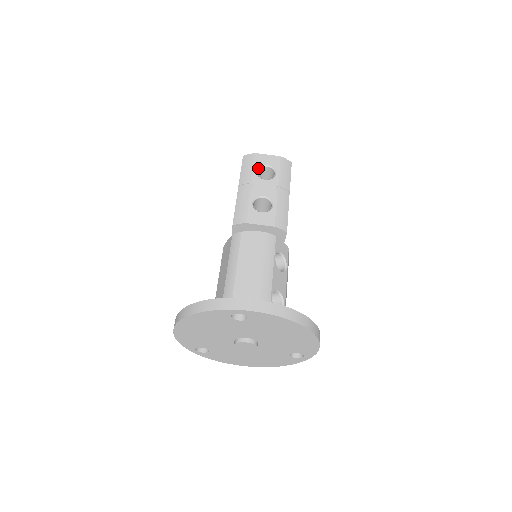
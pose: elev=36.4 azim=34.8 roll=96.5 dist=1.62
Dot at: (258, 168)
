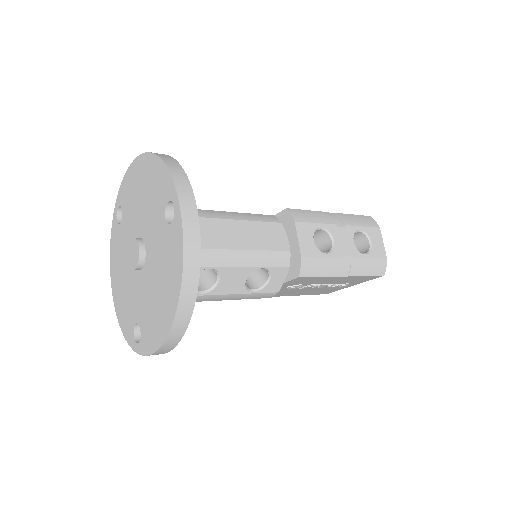
Dot at: (364, 232)
